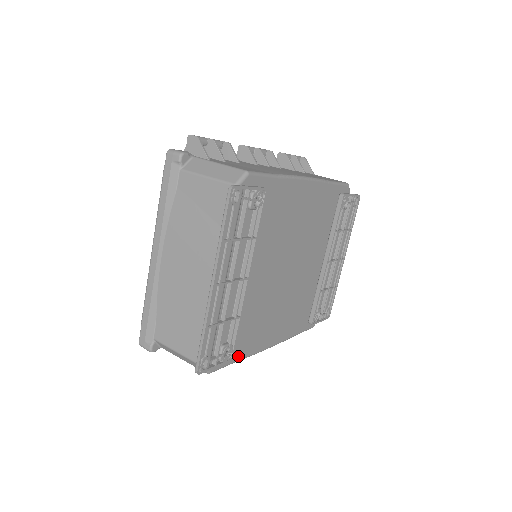
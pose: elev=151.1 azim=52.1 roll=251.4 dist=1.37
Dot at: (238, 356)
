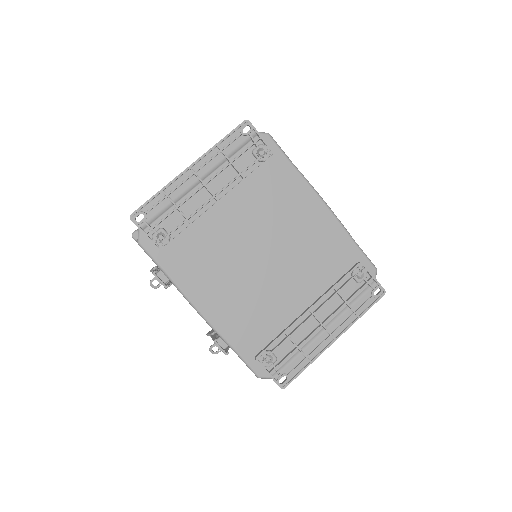
Dot at: (168, 268)
